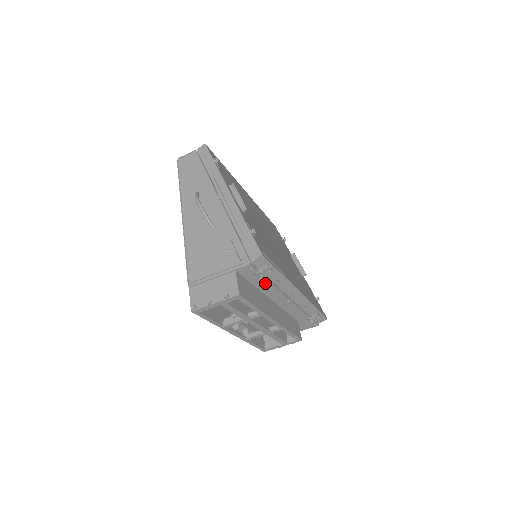
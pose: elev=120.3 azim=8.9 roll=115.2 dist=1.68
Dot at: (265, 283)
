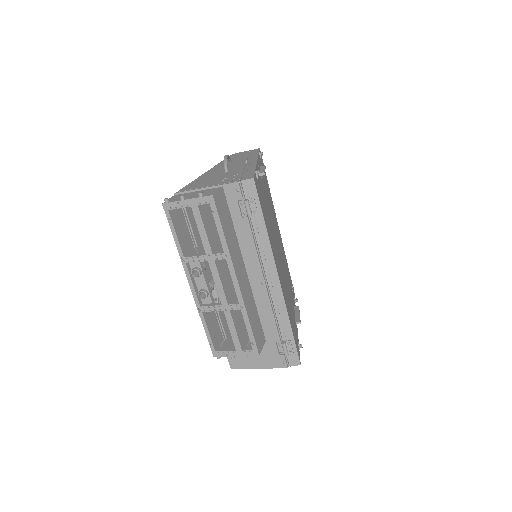
Dot at: (246, 229)
